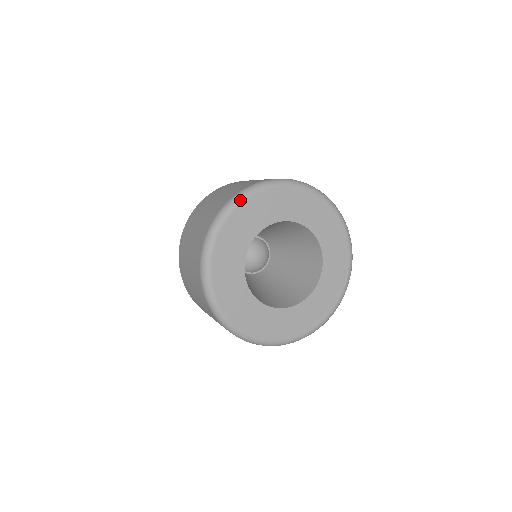
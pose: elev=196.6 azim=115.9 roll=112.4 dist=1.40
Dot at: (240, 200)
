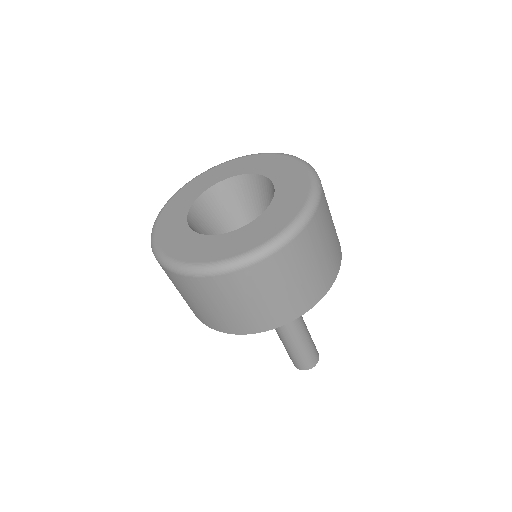
Dot at: (174, 194)
